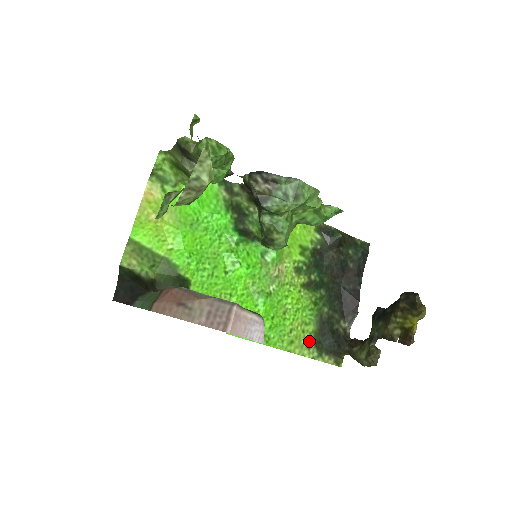
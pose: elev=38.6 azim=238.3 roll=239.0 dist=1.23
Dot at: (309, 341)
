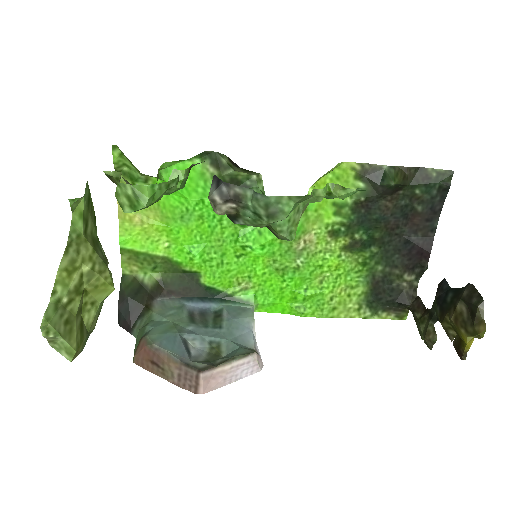
Dot at: (358, 303)
